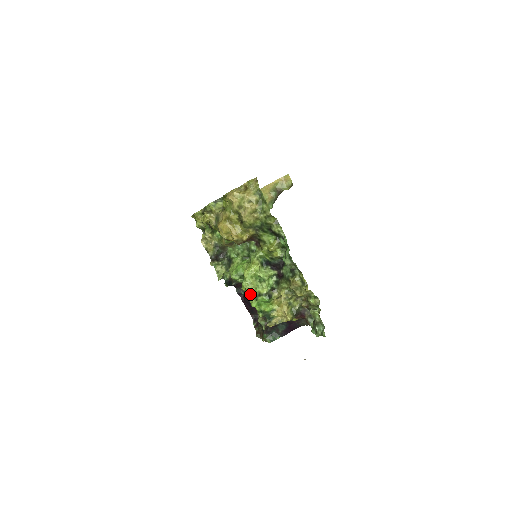
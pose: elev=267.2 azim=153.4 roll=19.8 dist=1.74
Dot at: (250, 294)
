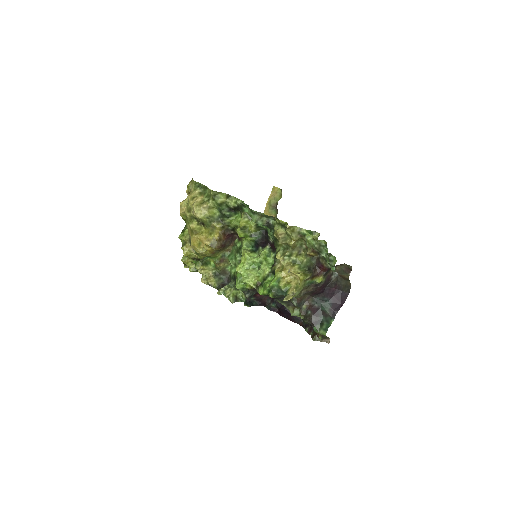
Dot at: (255, 286)
